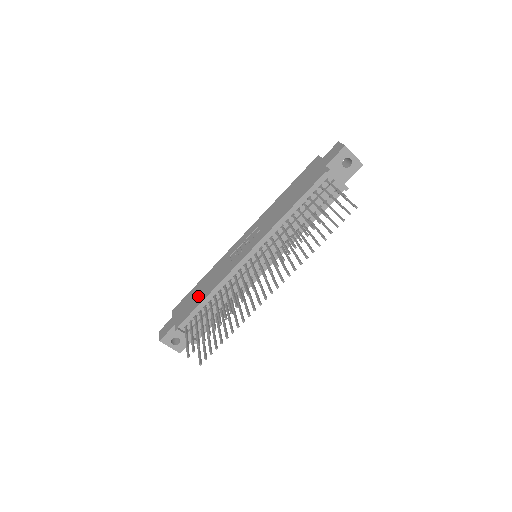
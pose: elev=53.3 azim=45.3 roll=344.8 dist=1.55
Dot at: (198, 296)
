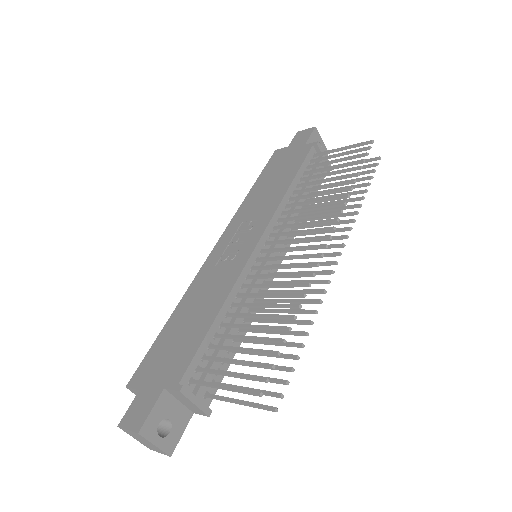
Dot at: (190, 329)
